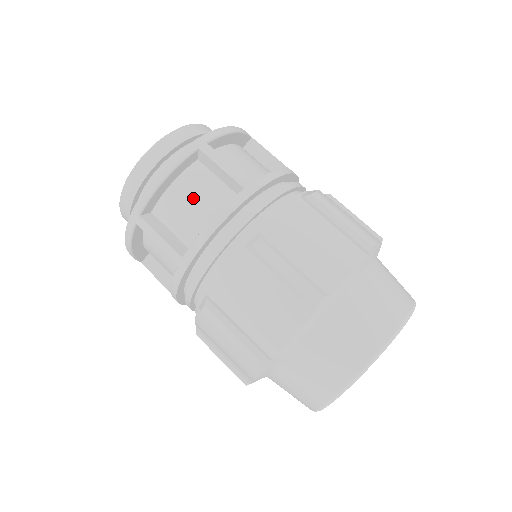
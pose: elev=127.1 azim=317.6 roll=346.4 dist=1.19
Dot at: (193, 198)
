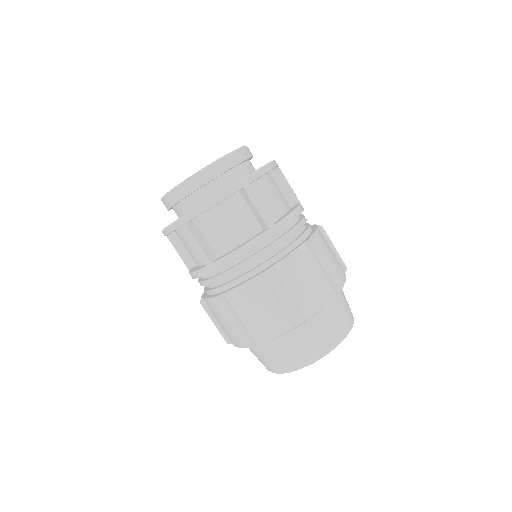
Dot at: (229, 222)
